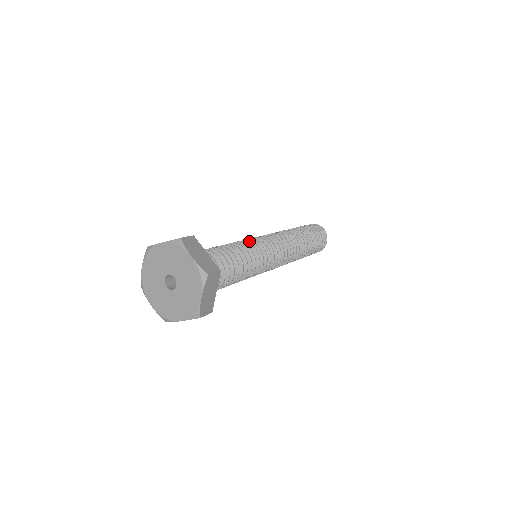
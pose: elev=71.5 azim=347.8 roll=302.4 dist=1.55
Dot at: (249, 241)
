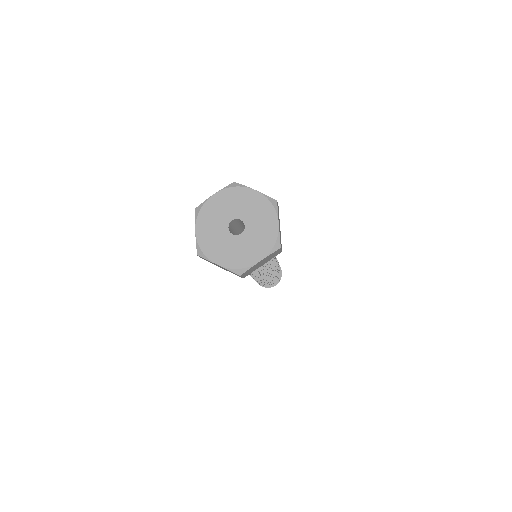
Dot at: occluded
